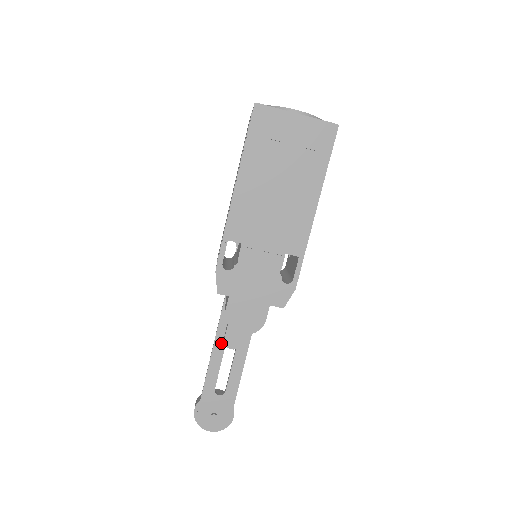
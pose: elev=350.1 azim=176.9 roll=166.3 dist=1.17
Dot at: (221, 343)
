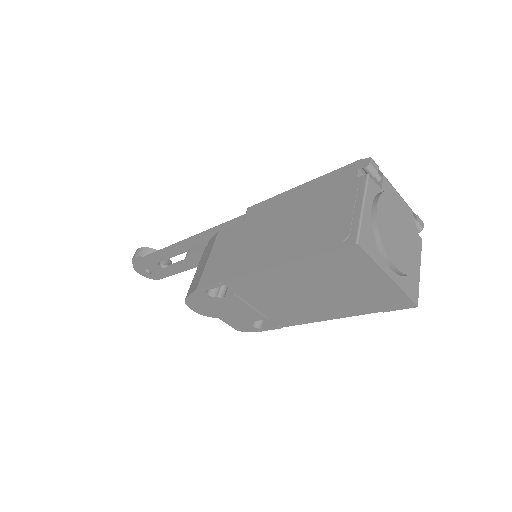
Dot at: (184, 249)
